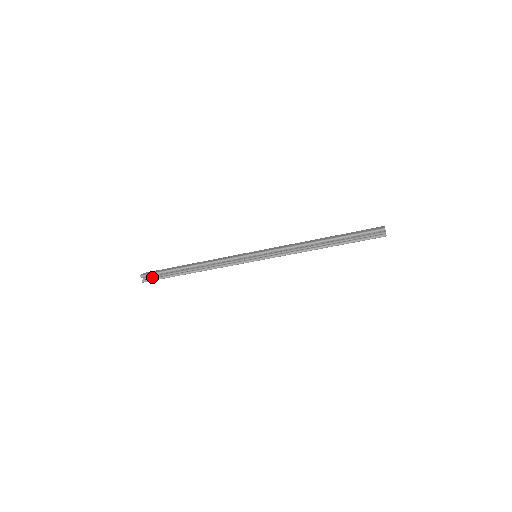
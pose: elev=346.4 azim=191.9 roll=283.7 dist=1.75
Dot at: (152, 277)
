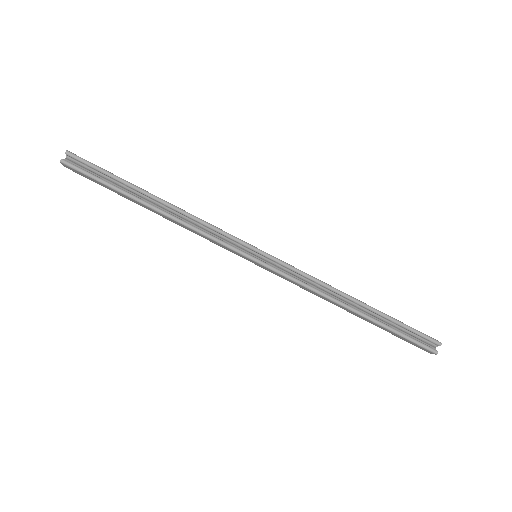
Dot at: (82, 167)
